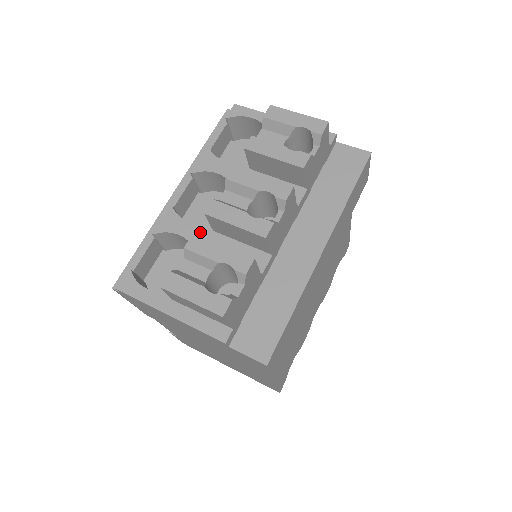
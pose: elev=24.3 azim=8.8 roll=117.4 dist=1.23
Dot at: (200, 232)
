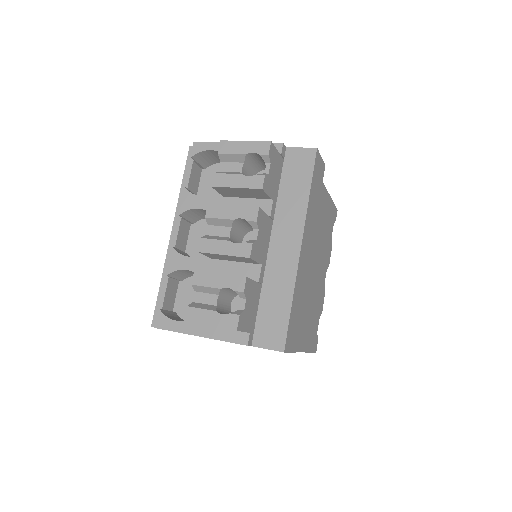
Dot at: (201, 263)
